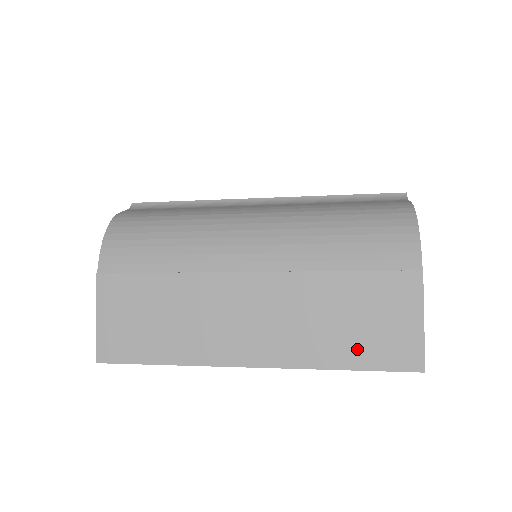
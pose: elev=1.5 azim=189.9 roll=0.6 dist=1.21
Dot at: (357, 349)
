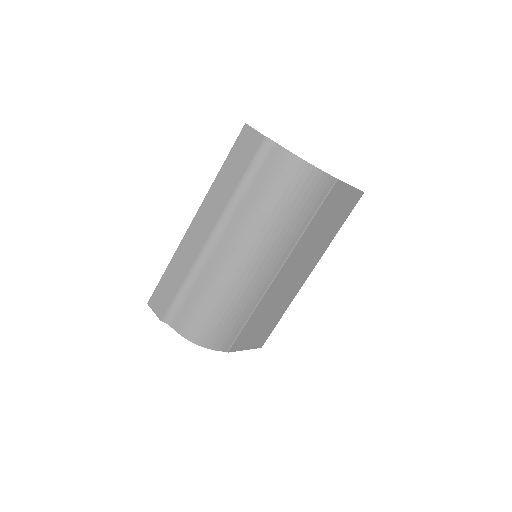
Dot at: (338, 223)
